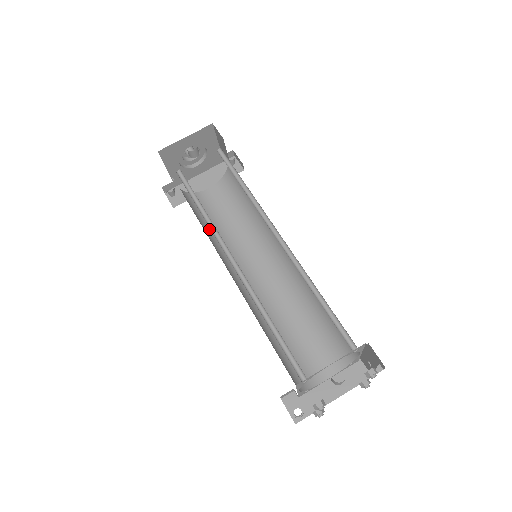
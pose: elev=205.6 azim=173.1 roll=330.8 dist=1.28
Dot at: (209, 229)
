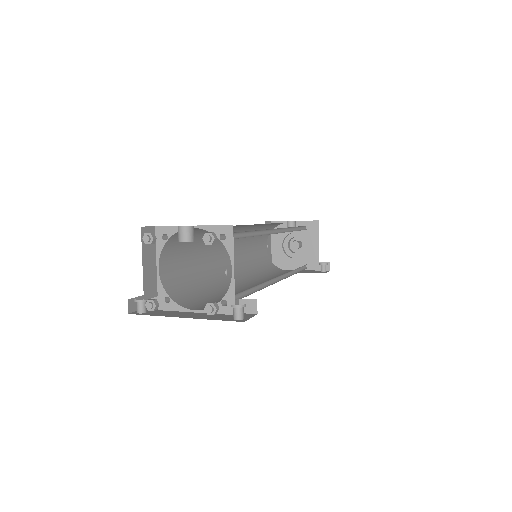
Dot at: (255, 265)
